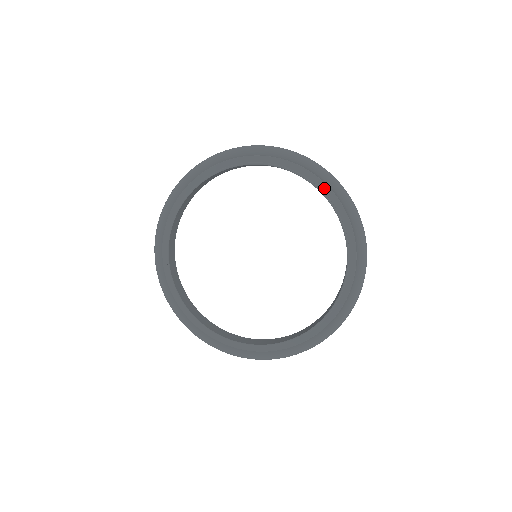
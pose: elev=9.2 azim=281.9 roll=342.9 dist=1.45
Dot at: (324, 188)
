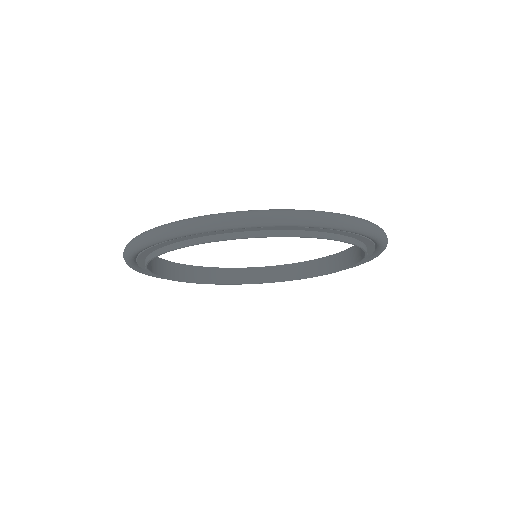
Dot at: (366, 242)
